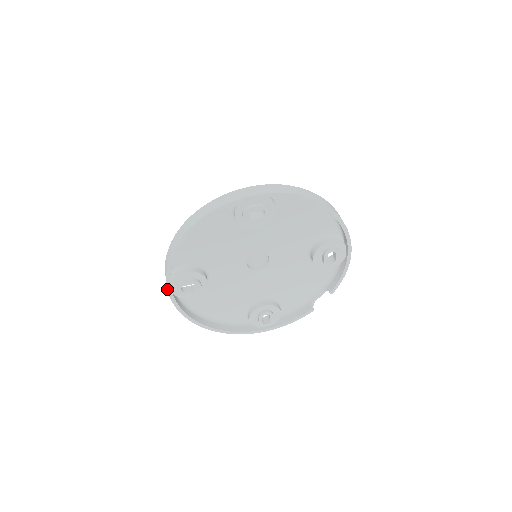
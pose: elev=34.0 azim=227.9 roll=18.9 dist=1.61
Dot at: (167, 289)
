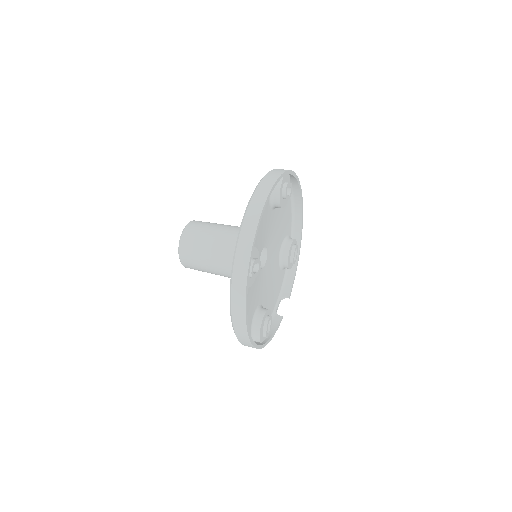
Dot at: (248, 265)
